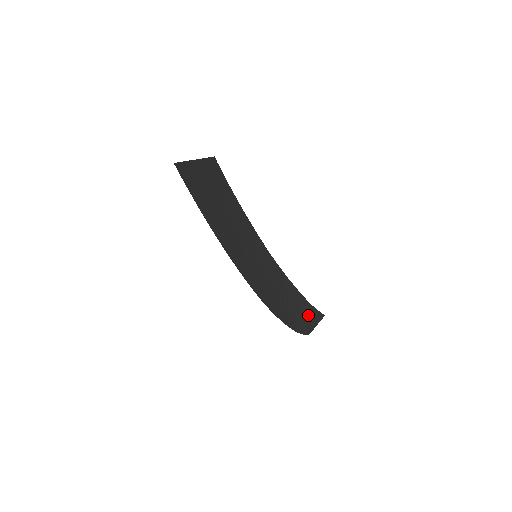
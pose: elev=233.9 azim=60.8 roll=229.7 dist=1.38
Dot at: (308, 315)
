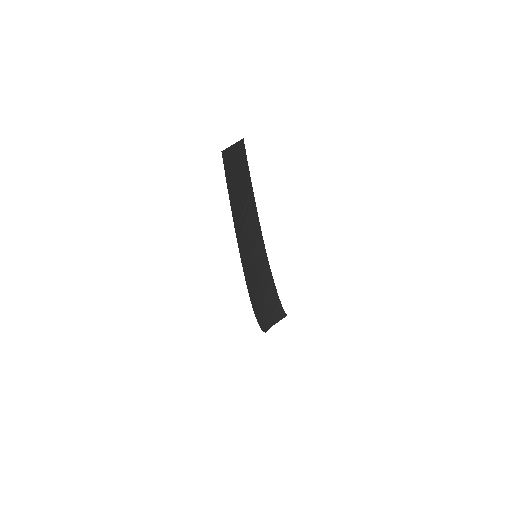
Dot at: (276, 315)
